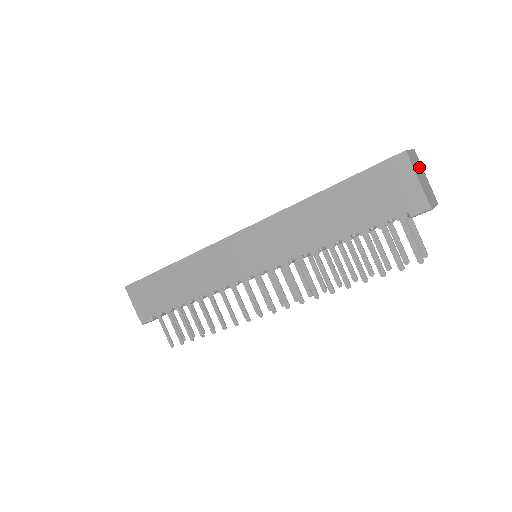
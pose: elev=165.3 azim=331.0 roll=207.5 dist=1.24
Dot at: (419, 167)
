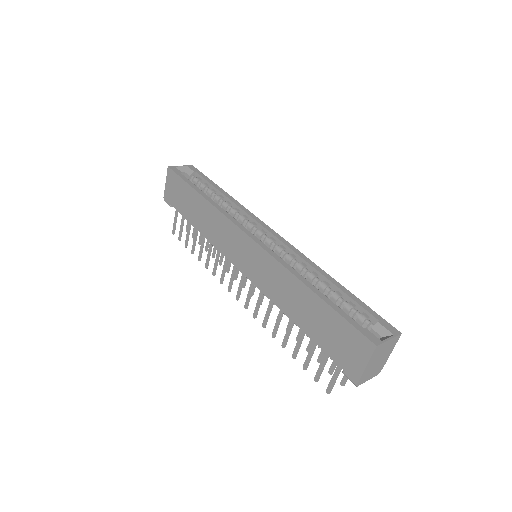
Dot at: (386, 351)
